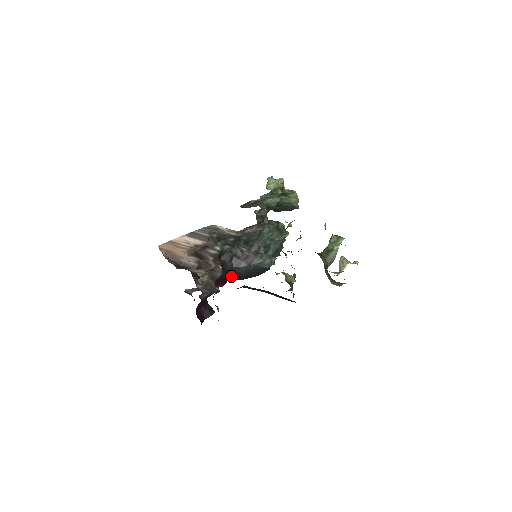
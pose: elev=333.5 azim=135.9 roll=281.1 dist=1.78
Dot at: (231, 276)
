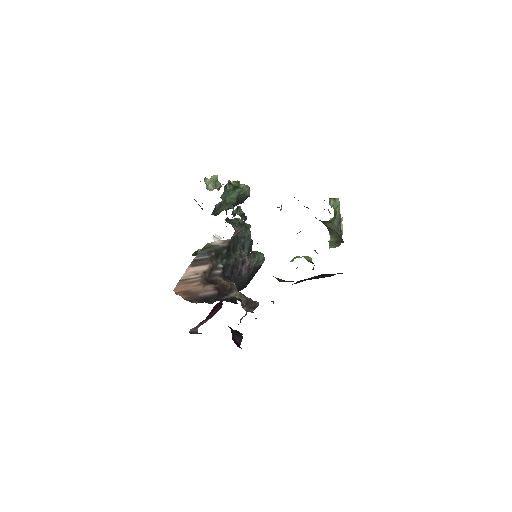
Dot at: occluded
